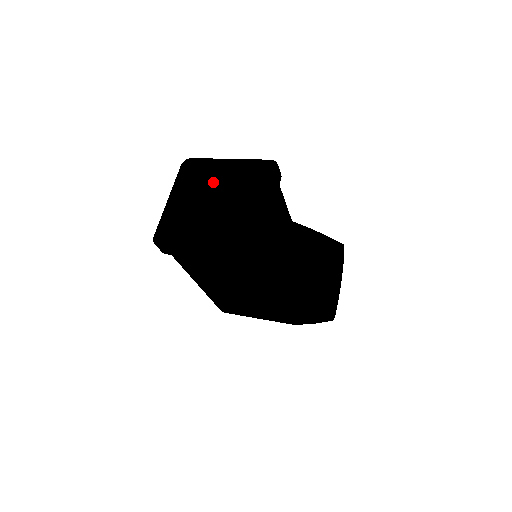
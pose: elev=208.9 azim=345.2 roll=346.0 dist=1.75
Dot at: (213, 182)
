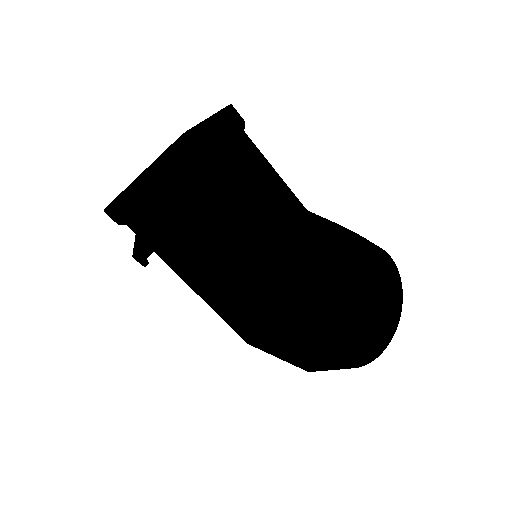
Dot at: occluded
